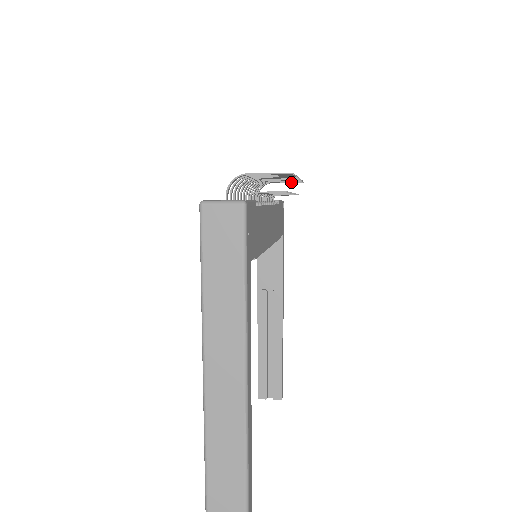
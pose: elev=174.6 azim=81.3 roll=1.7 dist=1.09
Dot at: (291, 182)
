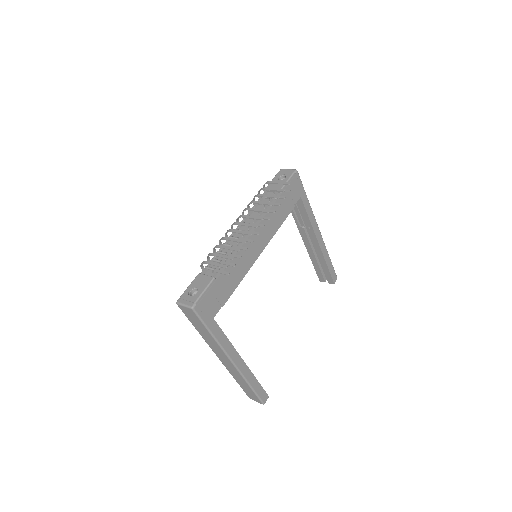
Dot at: occluded
